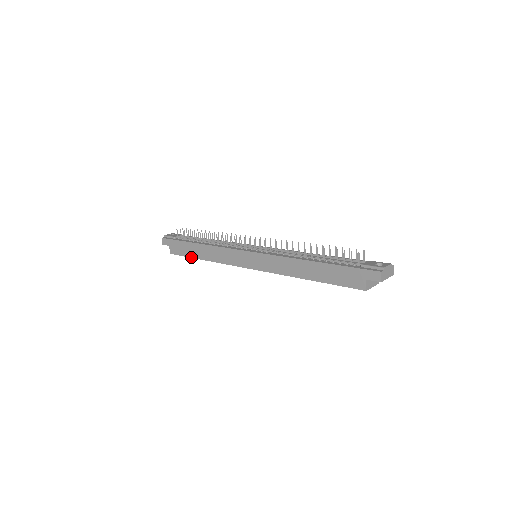
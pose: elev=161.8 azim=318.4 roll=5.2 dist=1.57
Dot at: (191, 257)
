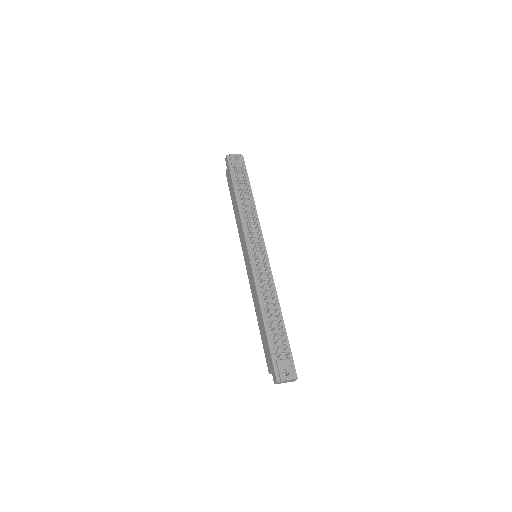
Dot at: (231, 197)
